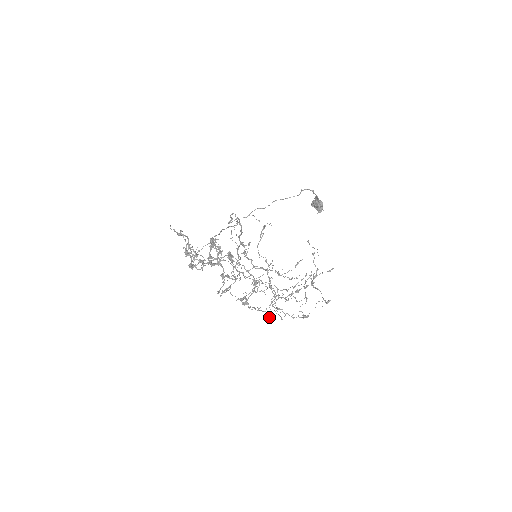
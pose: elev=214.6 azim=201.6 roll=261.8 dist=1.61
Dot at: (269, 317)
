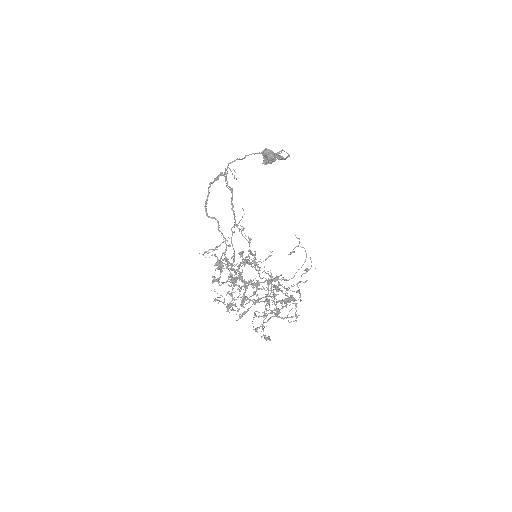
Dot at: occluded
